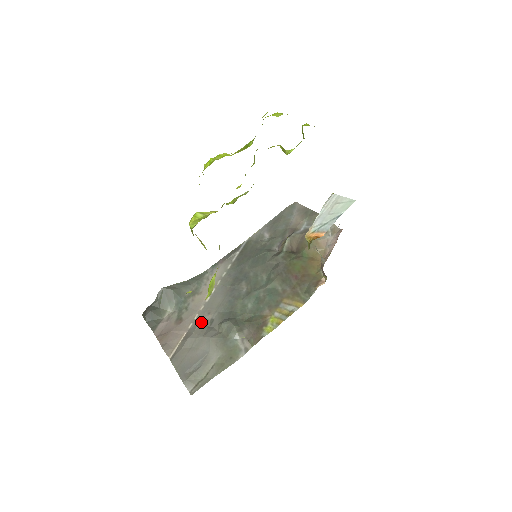
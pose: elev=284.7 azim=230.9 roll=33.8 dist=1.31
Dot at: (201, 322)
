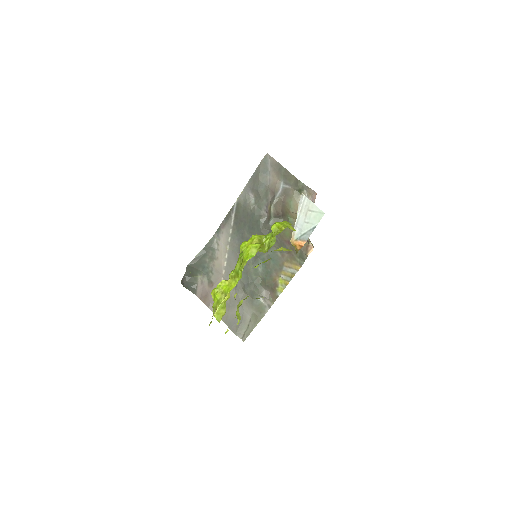
Dot at: occluded
